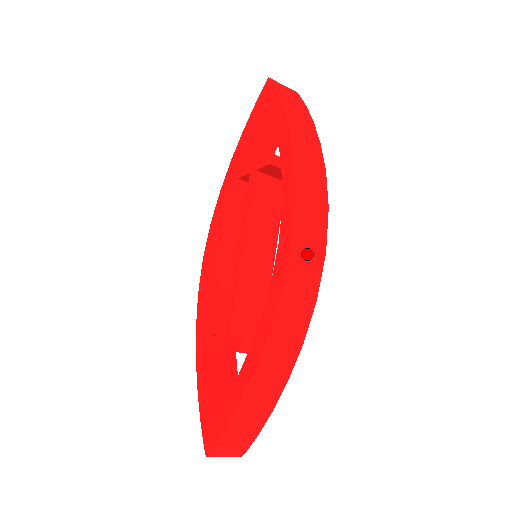
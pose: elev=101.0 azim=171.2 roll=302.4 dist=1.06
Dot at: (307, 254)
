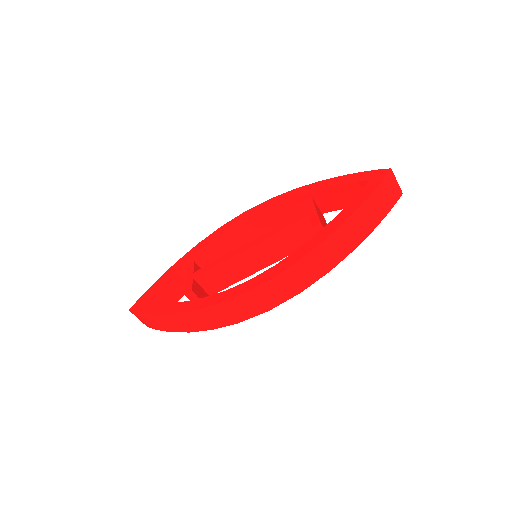
Dot at: (256, 302)
